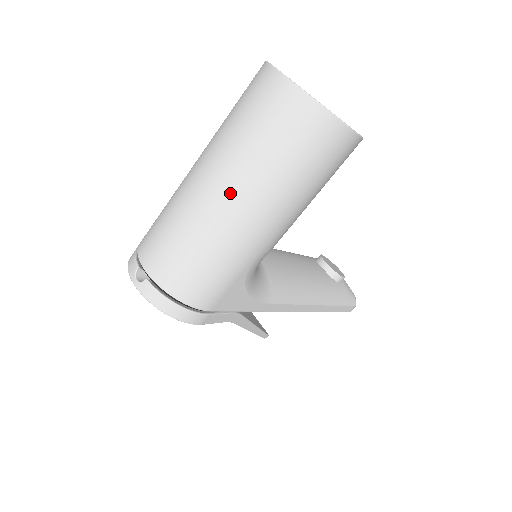
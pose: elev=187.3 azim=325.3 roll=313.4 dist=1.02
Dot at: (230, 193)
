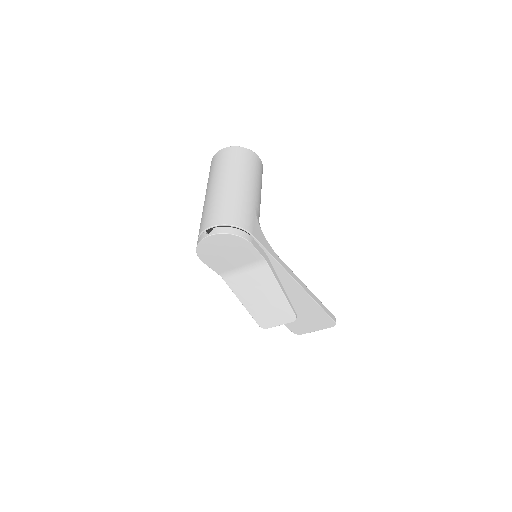
Dot at: (228, 180)
